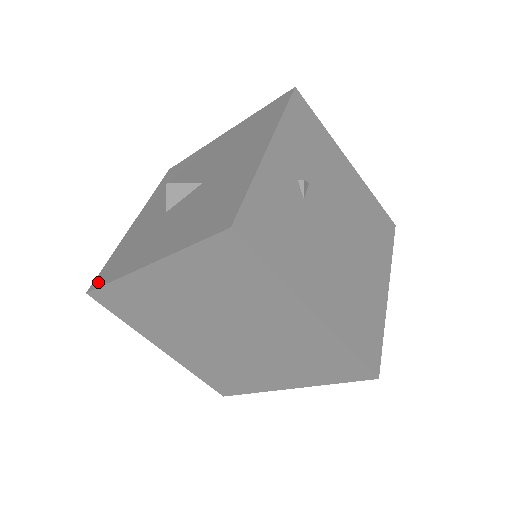
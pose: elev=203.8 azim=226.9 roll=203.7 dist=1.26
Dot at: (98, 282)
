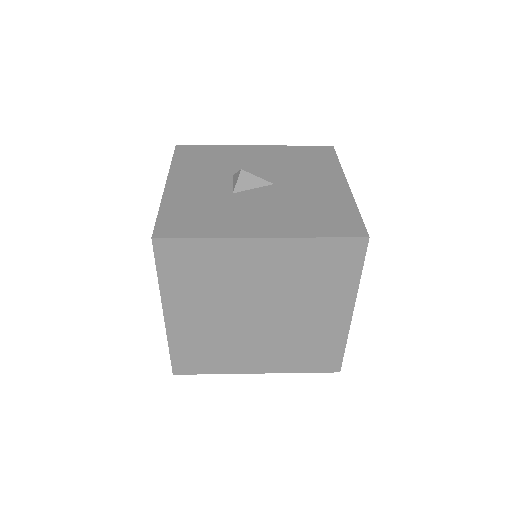
Dot at: (169, 232)
